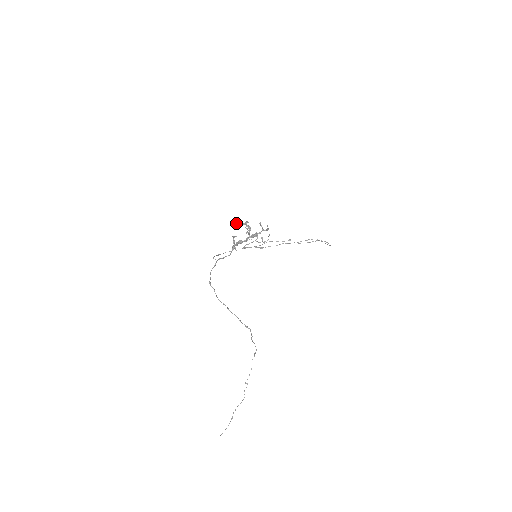
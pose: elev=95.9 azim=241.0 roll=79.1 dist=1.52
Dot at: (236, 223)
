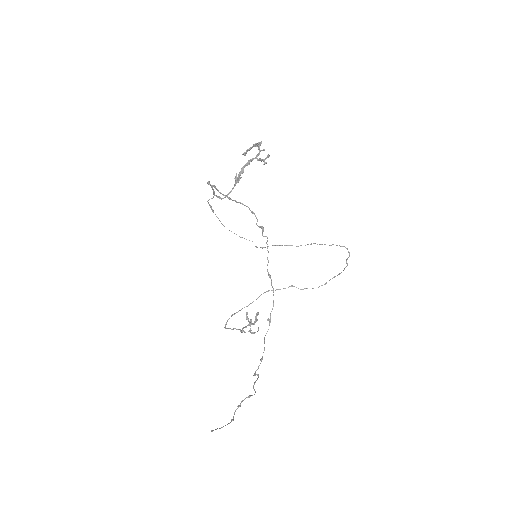
Dot at: occluded
